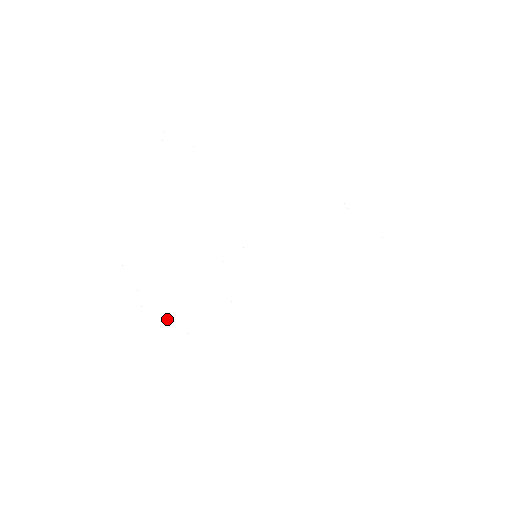
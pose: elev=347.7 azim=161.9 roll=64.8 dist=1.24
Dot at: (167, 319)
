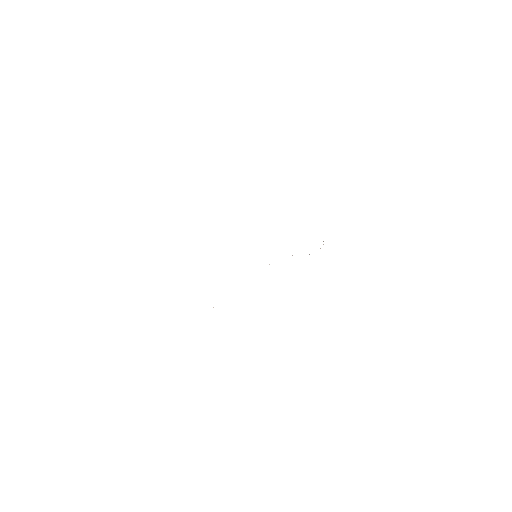
Dot at: occluded
